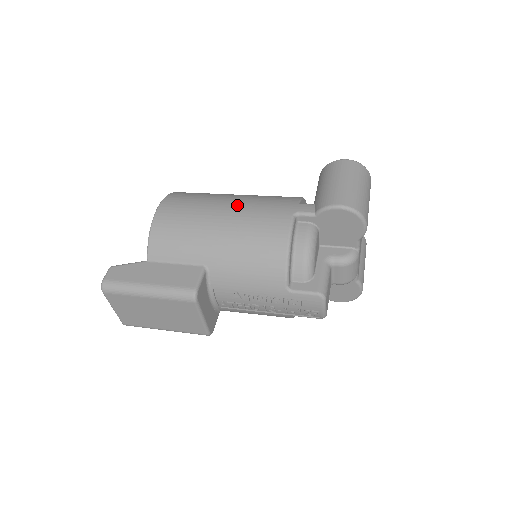
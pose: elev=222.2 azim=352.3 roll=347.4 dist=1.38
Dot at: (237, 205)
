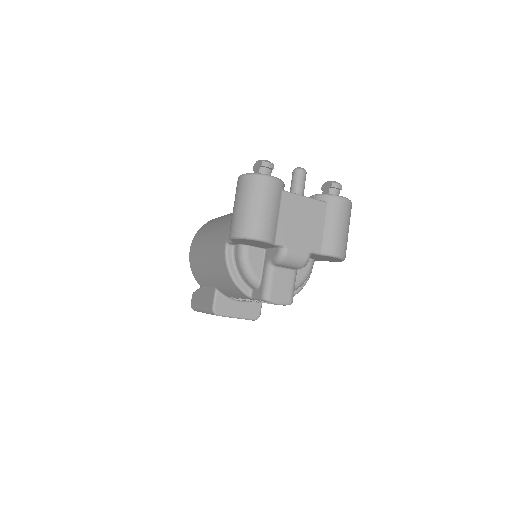
Dot at: (210, 240)
